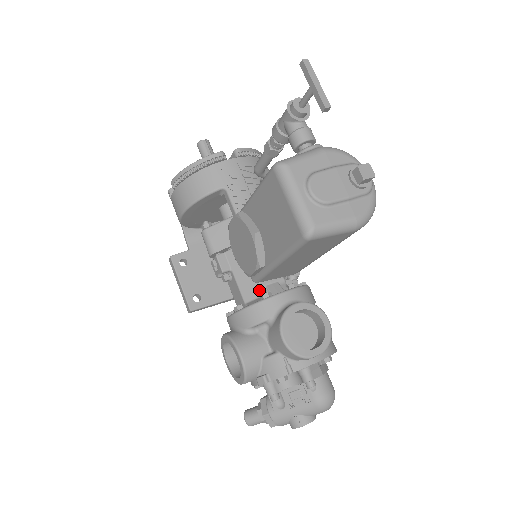
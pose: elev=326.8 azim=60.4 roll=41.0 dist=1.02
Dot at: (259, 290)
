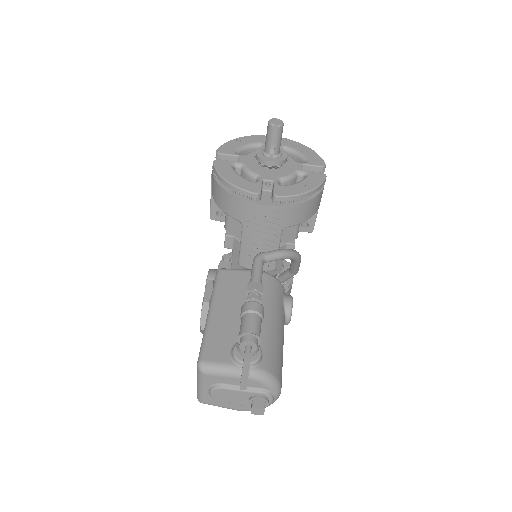
Dot at: occluded
